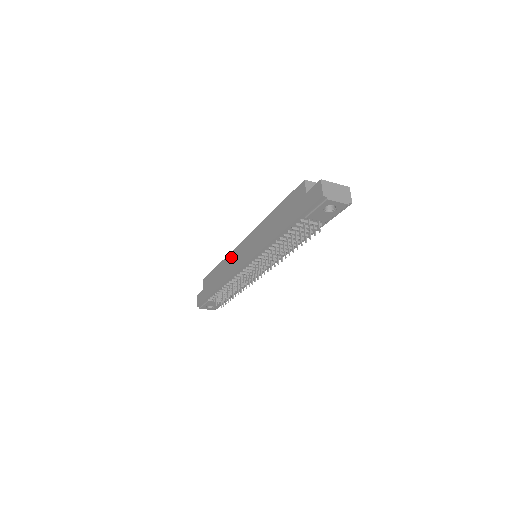
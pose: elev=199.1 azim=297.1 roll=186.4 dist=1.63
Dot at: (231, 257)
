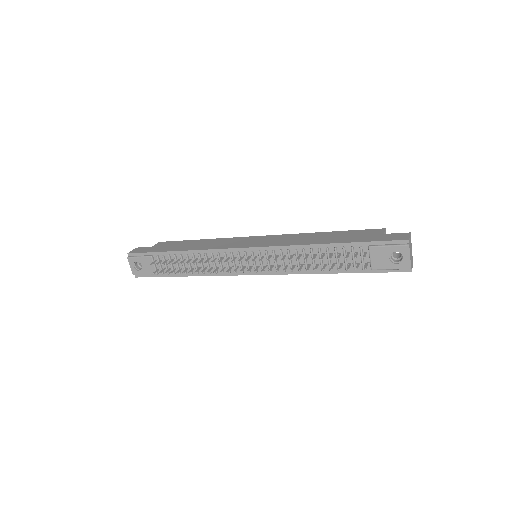
Dot at: (228, 239)
